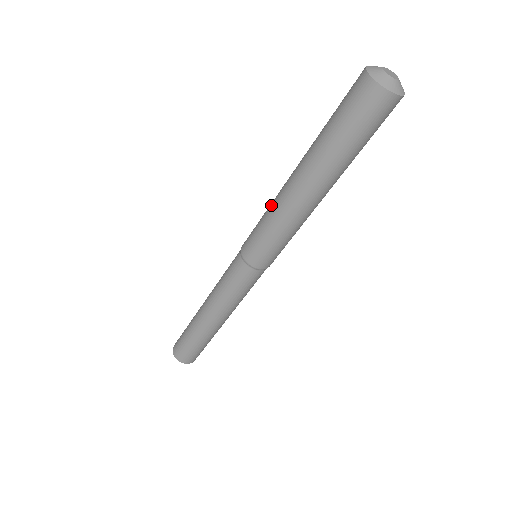
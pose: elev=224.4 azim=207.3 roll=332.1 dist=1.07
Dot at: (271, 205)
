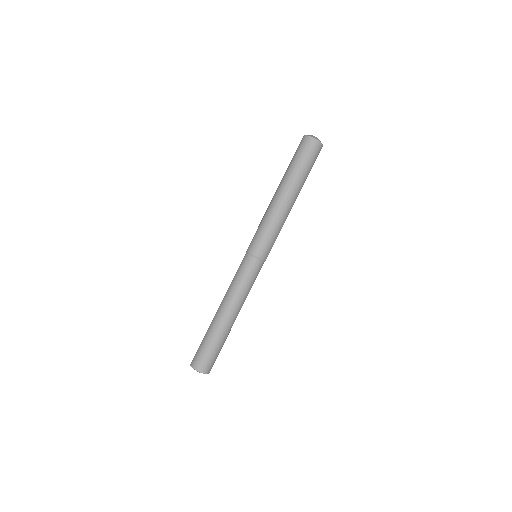
Dot at: occluded
